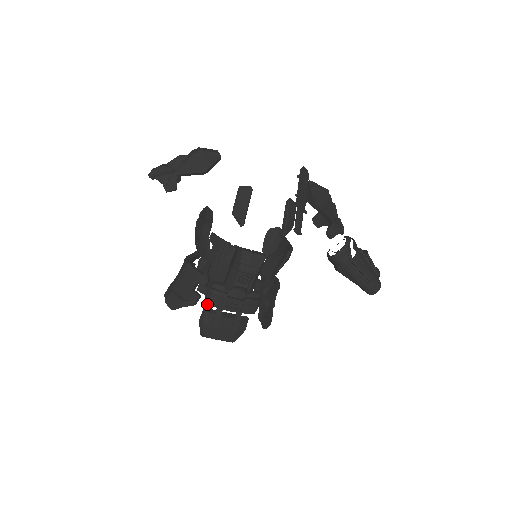
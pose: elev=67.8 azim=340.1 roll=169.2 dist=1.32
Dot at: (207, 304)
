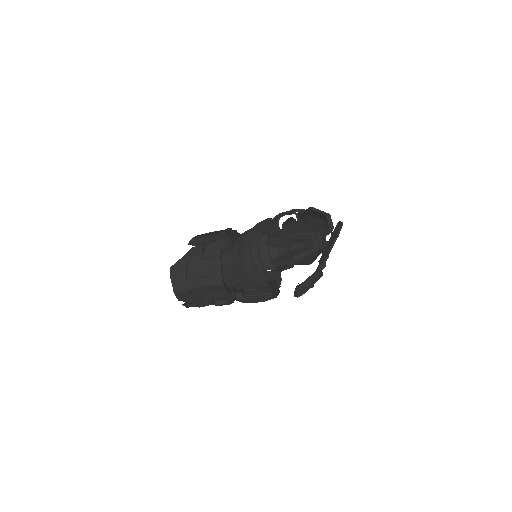
Dot at: occluded
